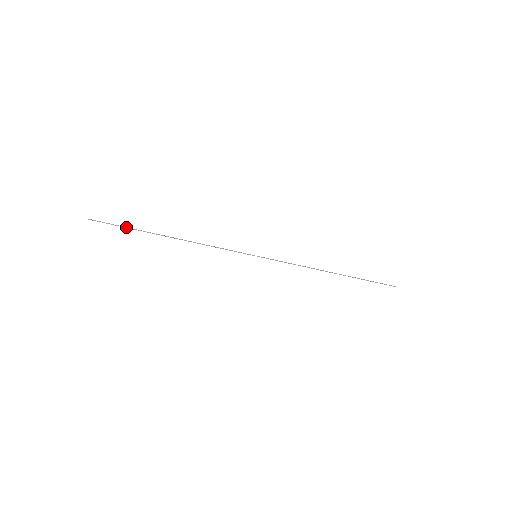
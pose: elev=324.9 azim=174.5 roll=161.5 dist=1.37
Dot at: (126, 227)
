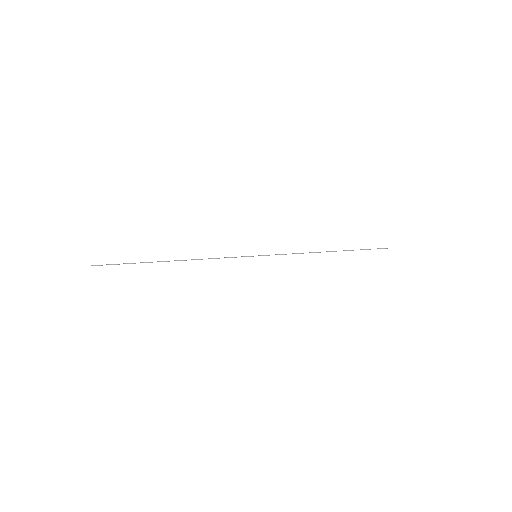
Dot at: occluded
